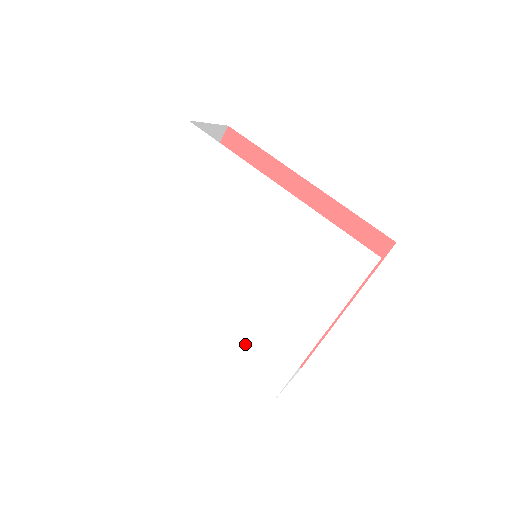
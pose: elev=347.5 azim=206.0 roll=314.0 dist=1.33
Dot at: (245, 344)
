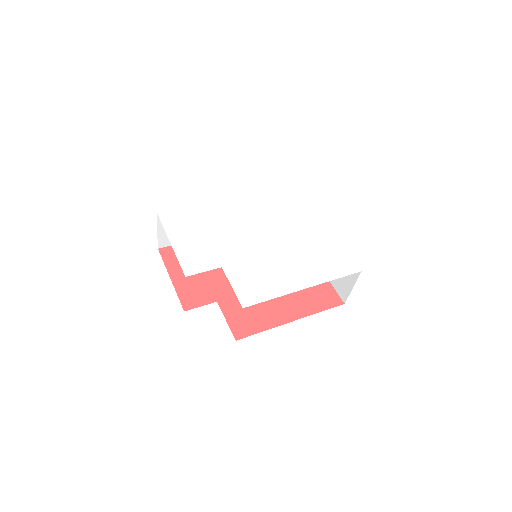
Dot at: (315, 265)
